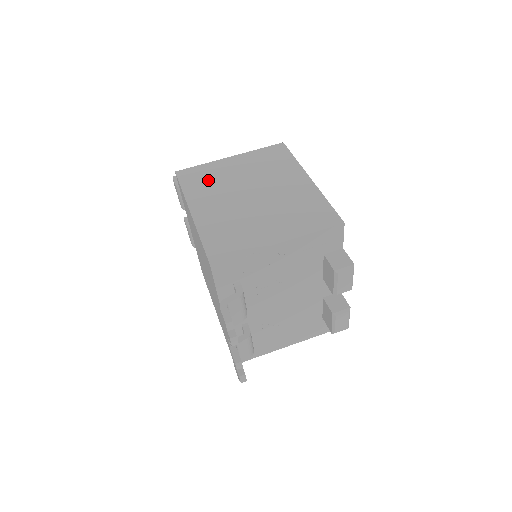
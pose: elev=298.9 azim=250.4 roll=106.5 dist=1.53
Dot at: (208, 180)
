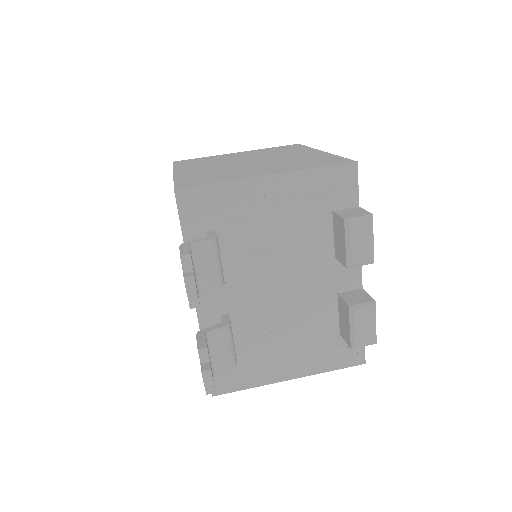
Dot at: (205, 161)
